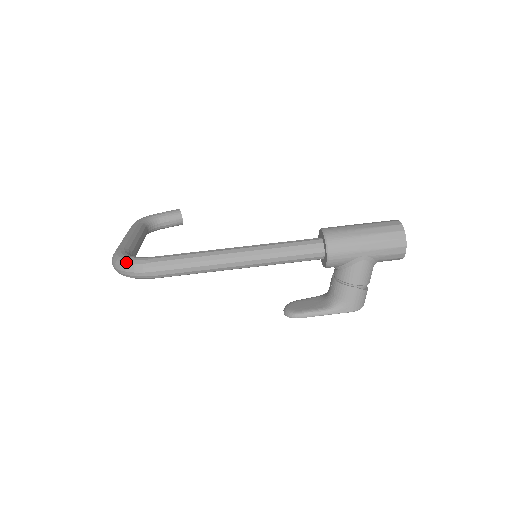
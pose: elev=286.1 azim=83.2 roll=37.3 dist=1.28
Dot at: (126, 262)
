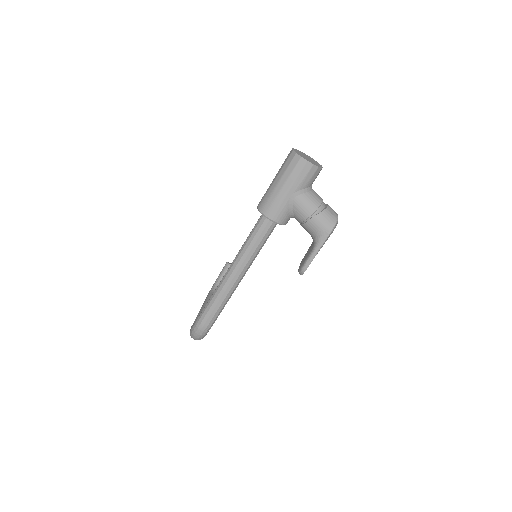
Dot at: (191, 332)
